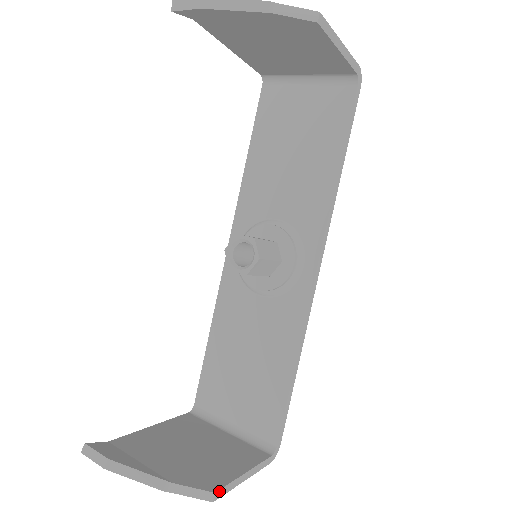
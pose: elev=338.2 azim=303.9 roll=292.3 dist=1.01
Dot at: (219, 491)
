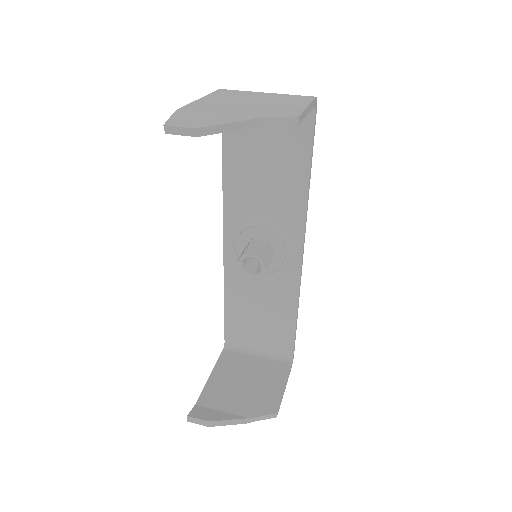
Dot at: (278, 410)
